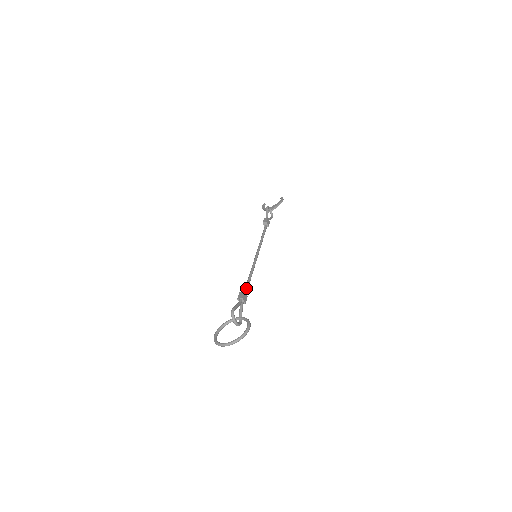
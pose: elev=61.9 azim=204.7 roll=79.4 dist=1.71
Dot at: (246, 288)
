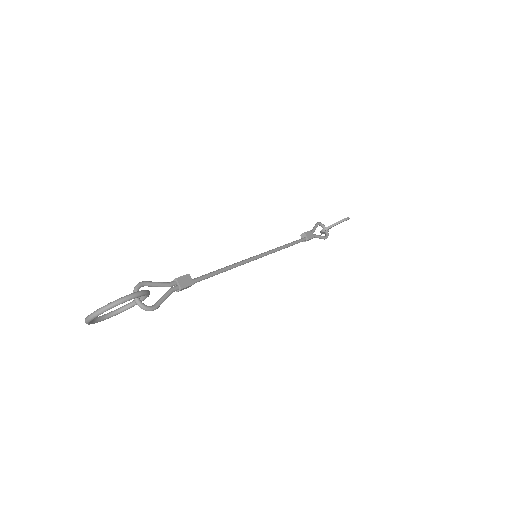
Dot at: (201, 276)
